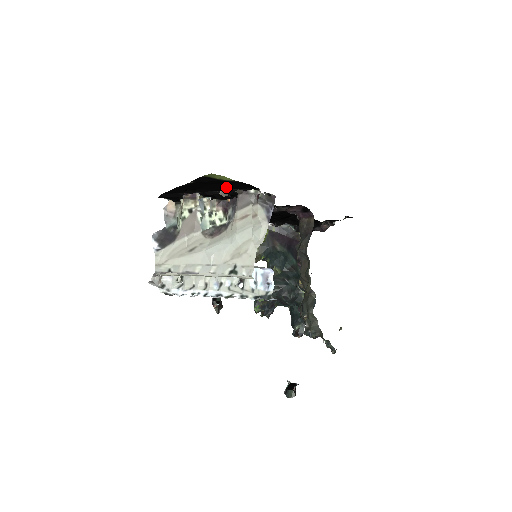
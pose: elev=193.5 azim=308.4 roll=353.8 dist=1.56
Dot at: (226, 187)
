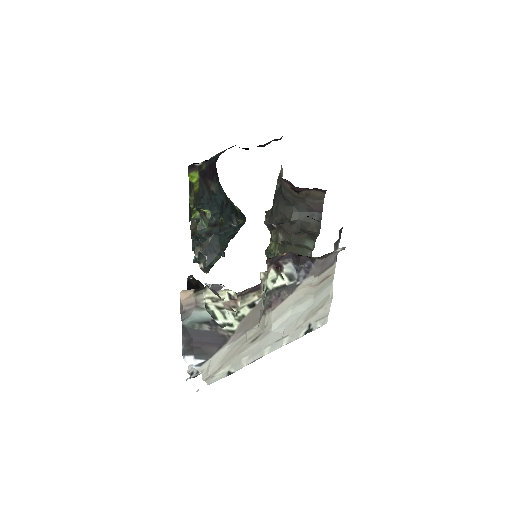
Dot at: occluded
